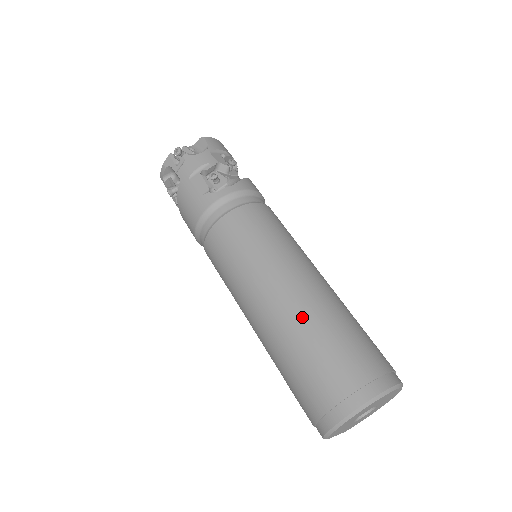
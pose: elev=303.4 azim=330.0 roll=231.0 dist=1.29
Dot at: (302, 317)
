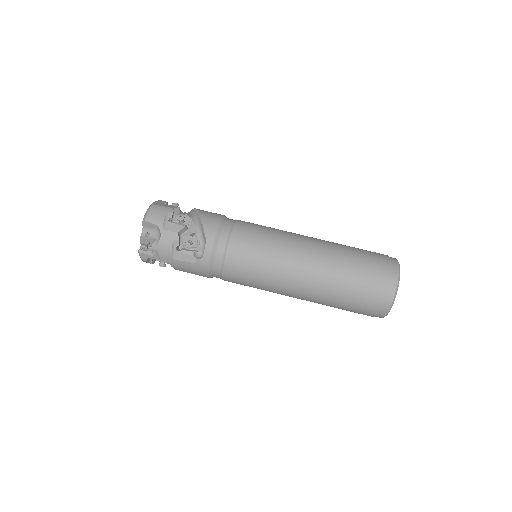
Dot at: (326, 286)
